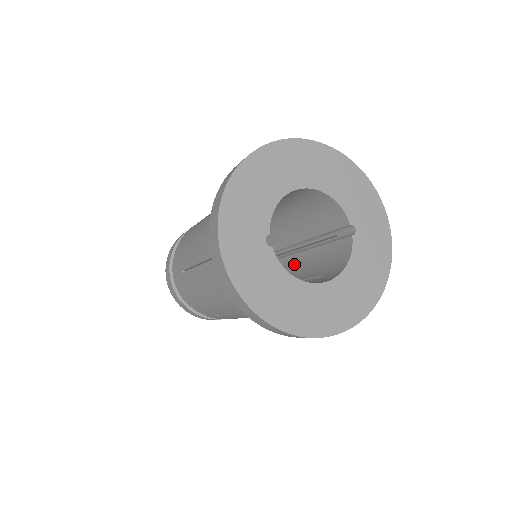
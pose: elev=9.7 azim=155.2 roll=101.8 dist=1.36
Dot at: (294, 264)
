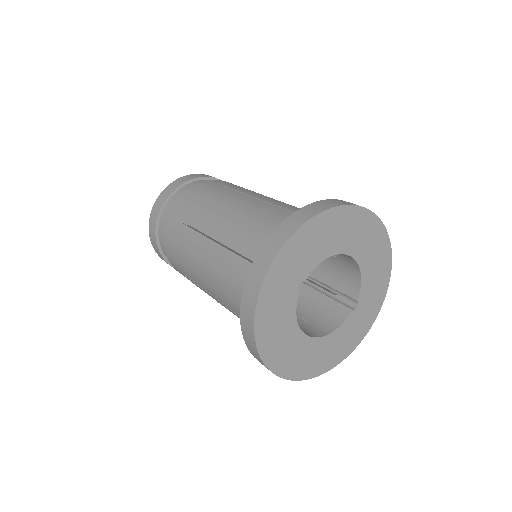
Dot at: occluded
